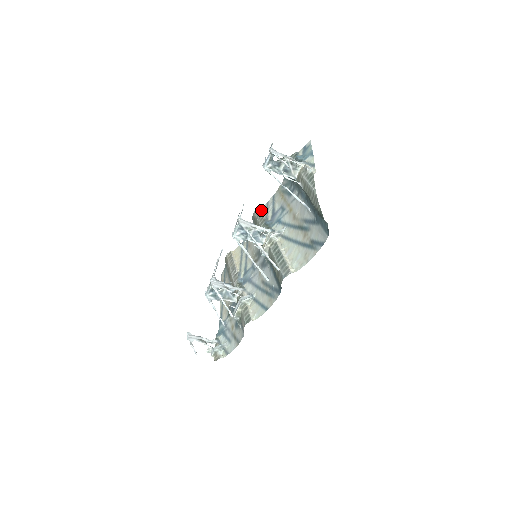
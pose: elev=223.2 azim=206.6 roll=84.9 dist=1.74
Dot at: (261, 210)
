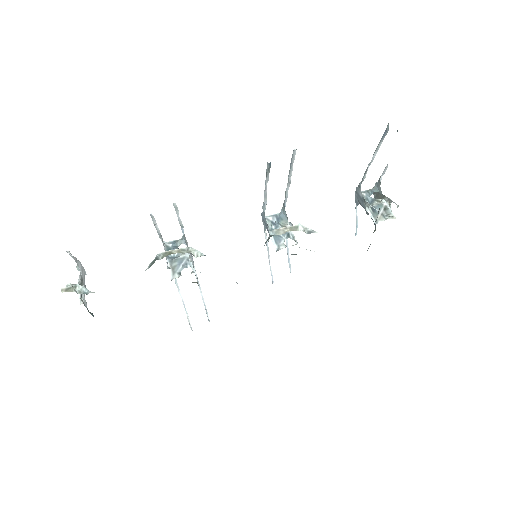
Dot at: occluded
